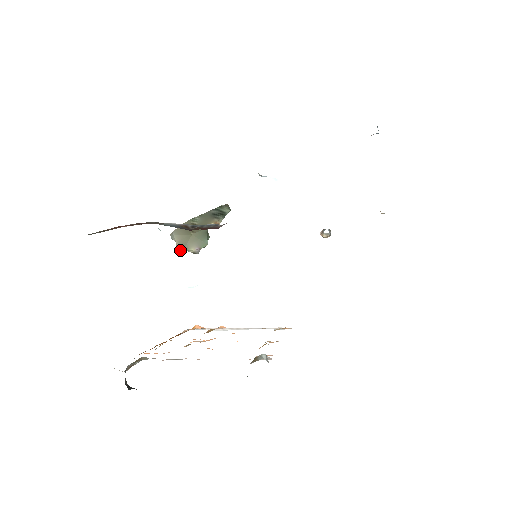
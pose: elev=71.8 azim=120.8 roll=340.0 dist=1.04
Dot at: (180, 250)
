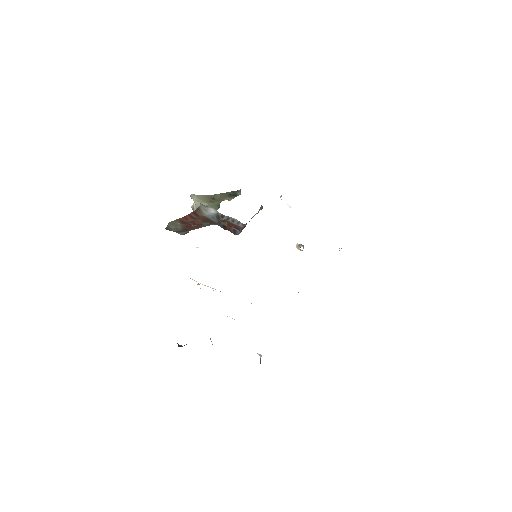
Dot at: occluded
